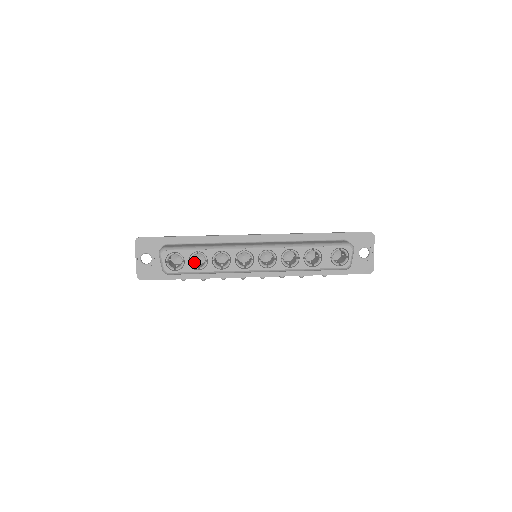
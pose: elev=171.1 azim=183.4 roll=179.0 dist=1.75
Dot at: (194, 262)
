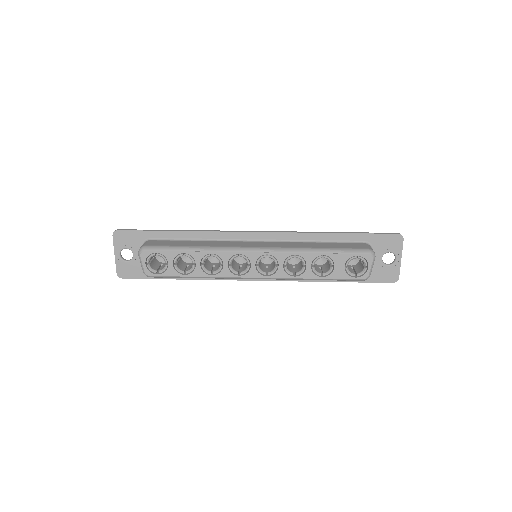
Dot at: (181, 262)
